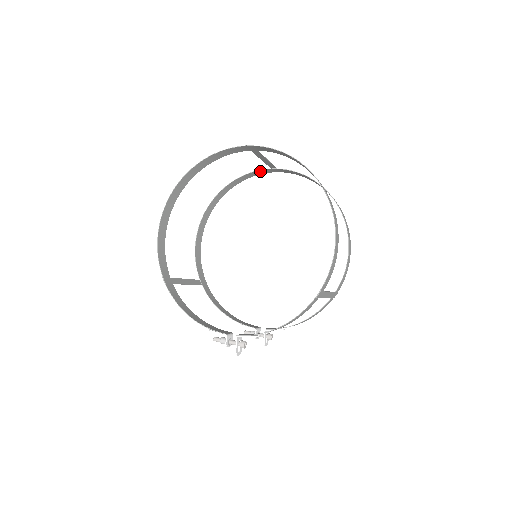
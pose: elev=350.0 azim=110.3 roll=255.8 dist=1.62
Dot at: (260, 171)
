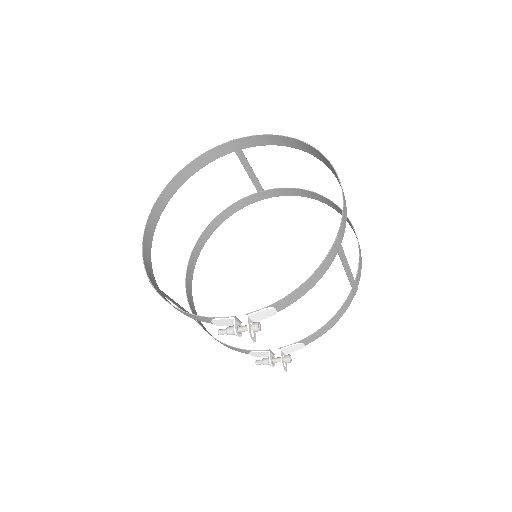
Dot at: (247, 199)
